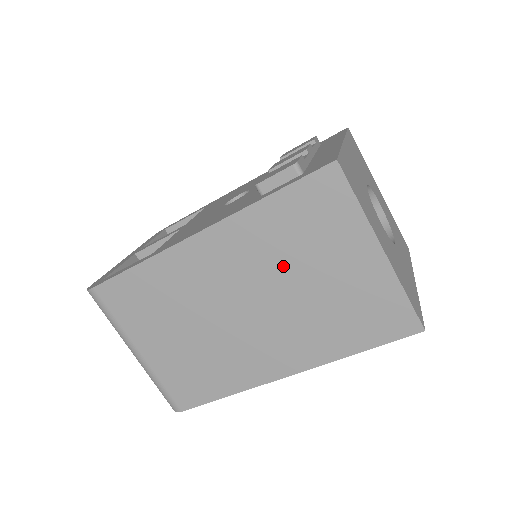
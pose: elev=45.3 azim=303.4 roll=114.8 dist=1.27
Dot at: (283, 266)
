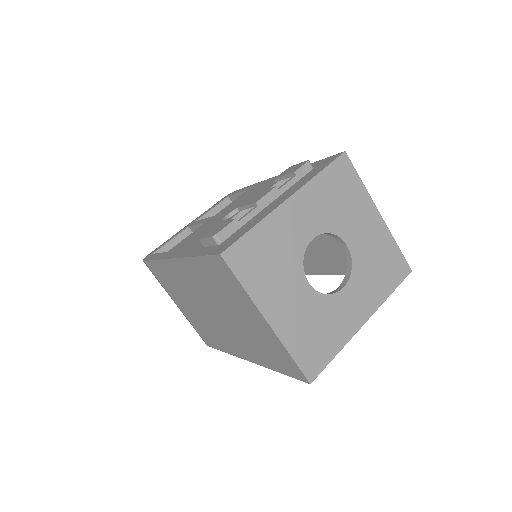
Dot at: (220, 300)
